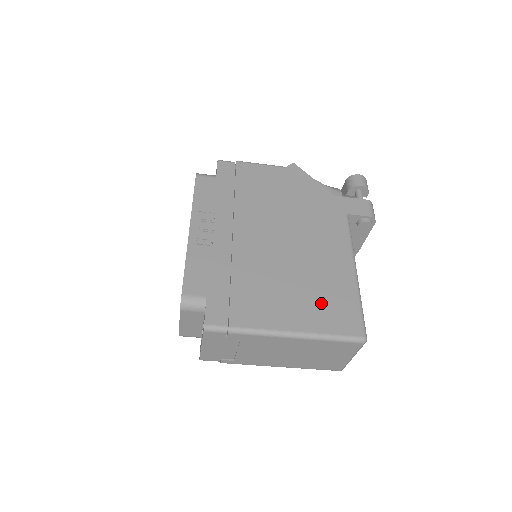
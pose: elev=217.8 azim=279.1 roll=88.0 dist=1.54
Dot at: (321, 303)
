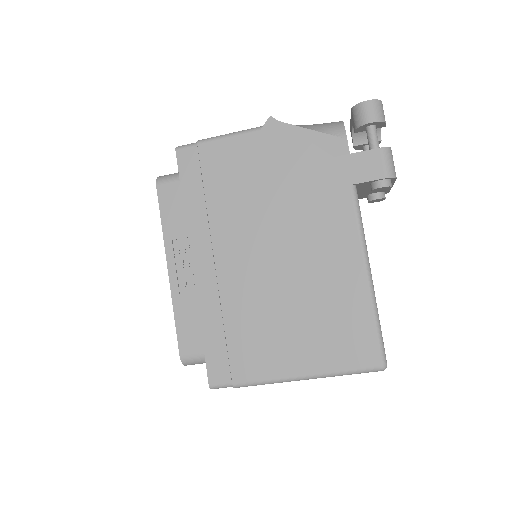
Dot at: (328, 333)
